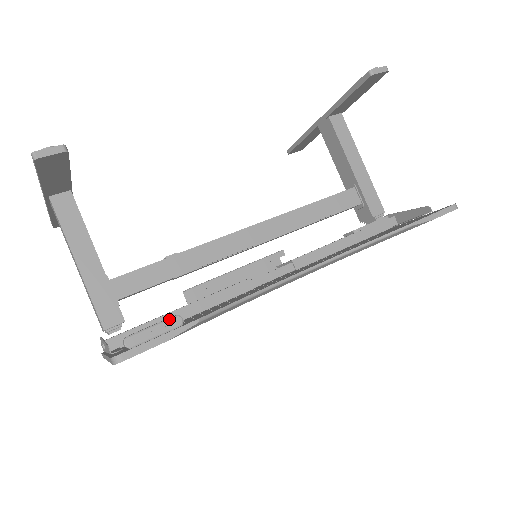
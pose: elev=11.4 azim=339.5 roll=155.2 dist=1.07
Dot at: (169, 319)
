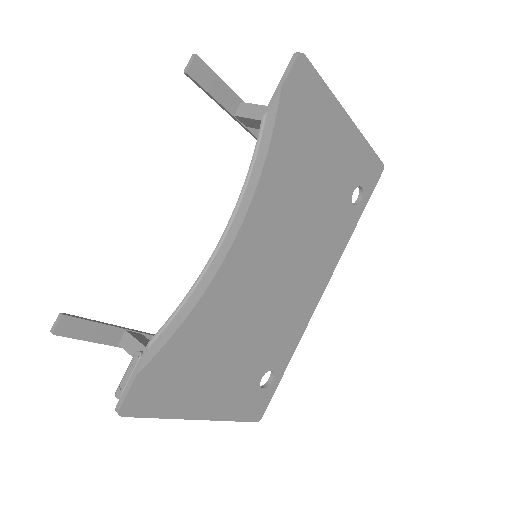
Dot at: (132, 359)
